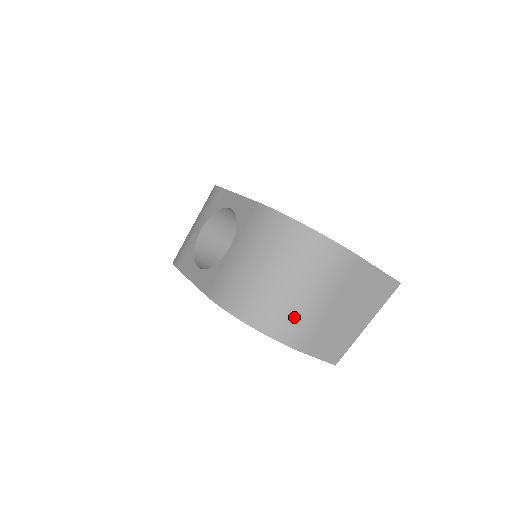
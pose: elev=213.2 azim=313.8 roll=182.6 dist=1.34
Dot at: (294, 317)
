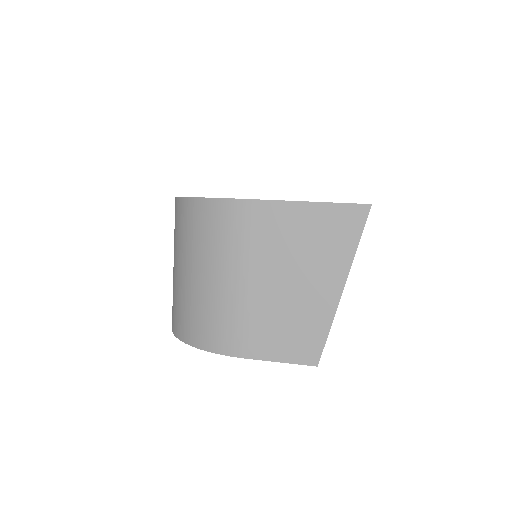
Dot at: (208, 313)
